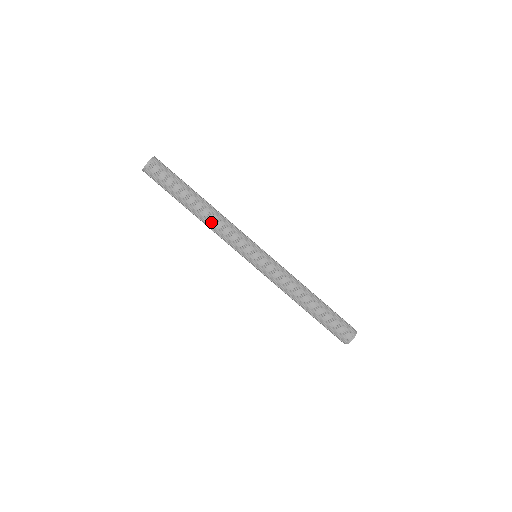
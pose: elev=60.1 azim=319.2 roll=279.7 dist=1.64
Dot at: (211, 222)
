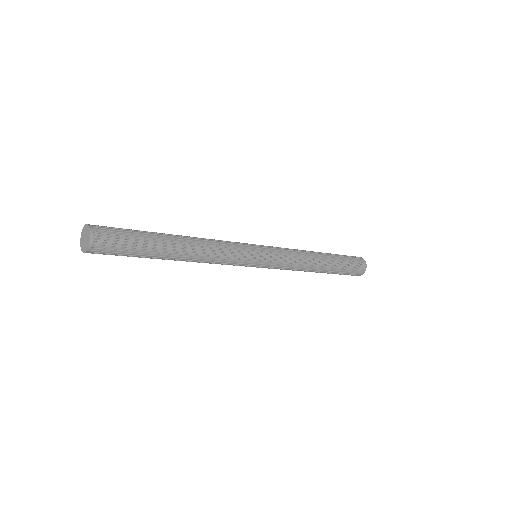
Dot at: (199, 261)
